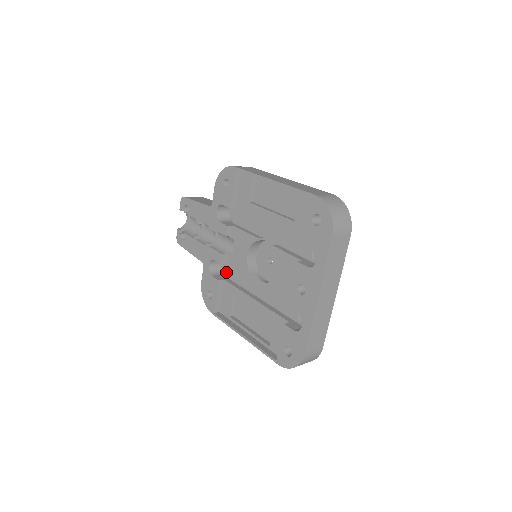
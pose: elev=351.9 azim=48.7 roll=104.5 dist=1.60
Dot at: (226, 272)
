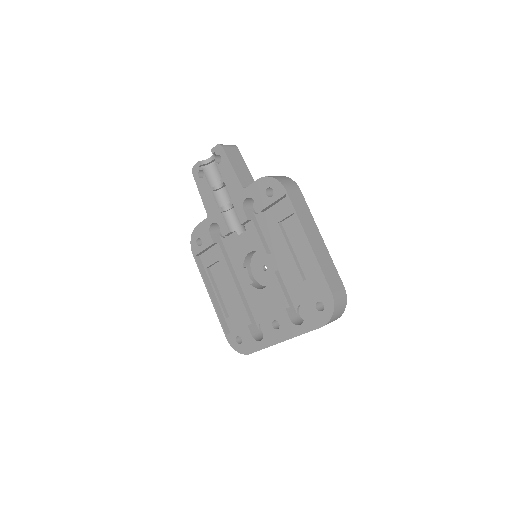
Dot at: occluded
